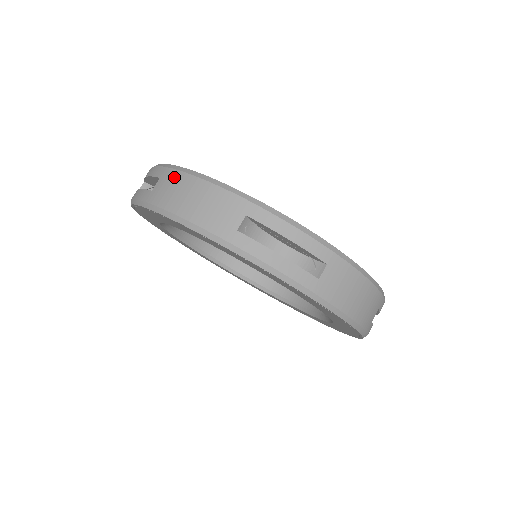
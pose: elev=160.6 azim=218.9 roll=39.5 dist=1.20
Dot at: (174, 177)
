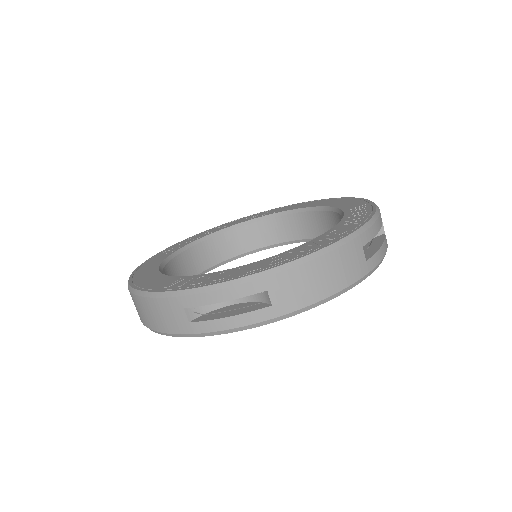
Dot at: (134, 300)
